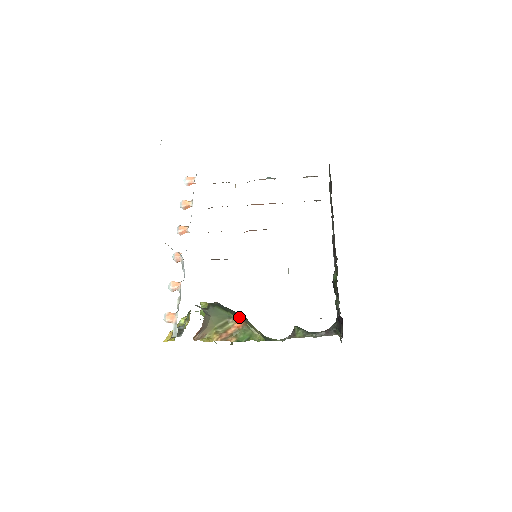
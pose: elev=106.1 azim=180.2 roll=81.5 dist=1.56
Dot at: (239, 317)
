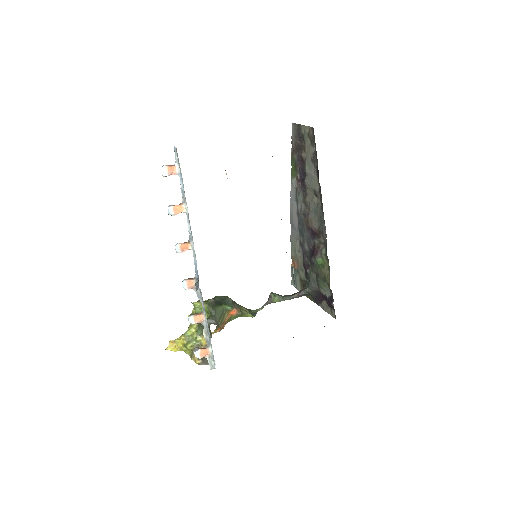
Dot at: (232, 306)
